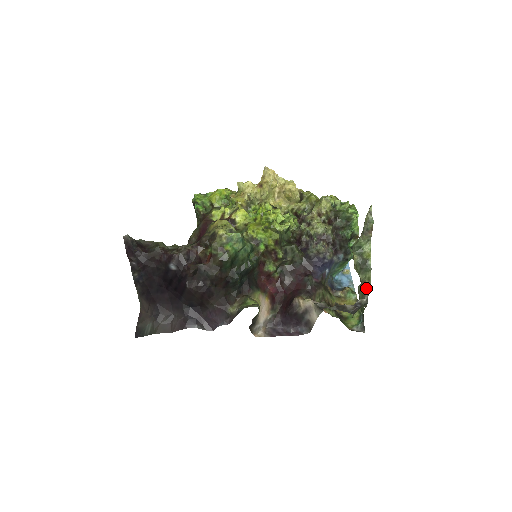
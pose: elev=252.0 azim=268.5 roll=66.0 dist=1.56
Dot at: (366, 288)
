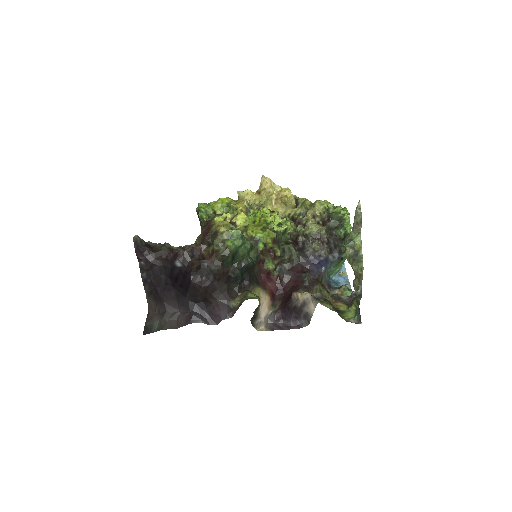
Dot at: (360, 279)
